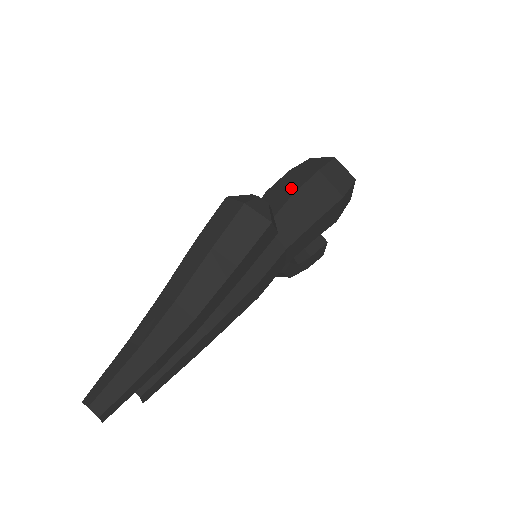
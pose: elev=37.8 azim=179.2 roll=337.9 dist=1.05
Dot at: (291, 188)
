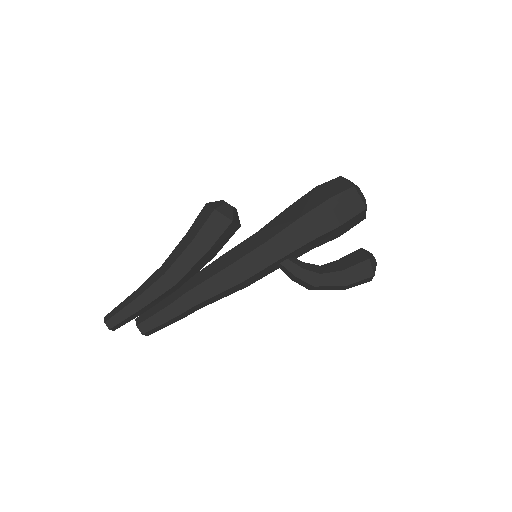
Dot at: occluded
